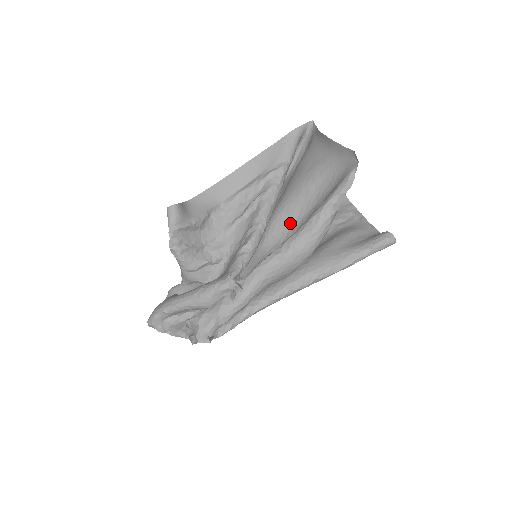
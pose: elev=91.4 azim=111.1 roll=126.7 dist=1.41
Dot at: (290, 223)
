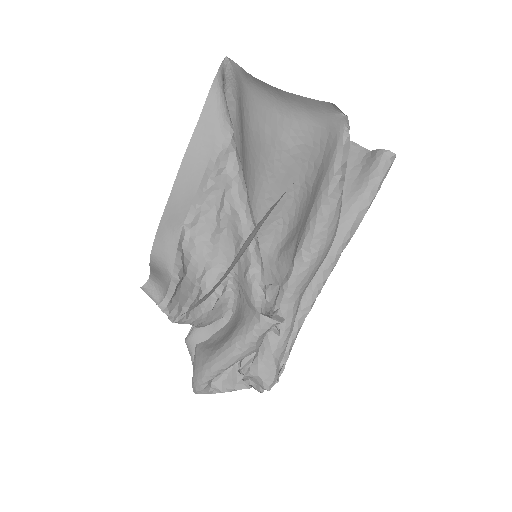
Dot at: (280, 209)
